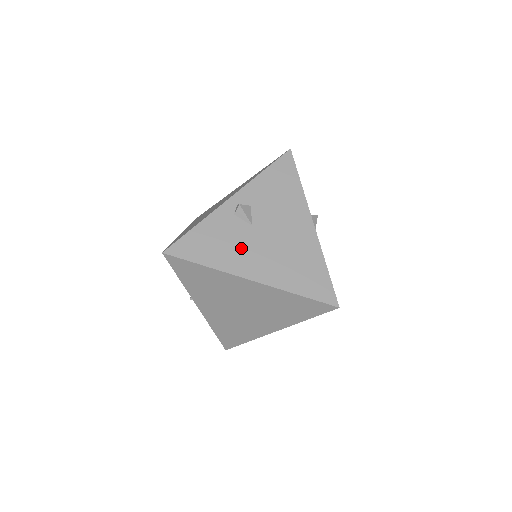
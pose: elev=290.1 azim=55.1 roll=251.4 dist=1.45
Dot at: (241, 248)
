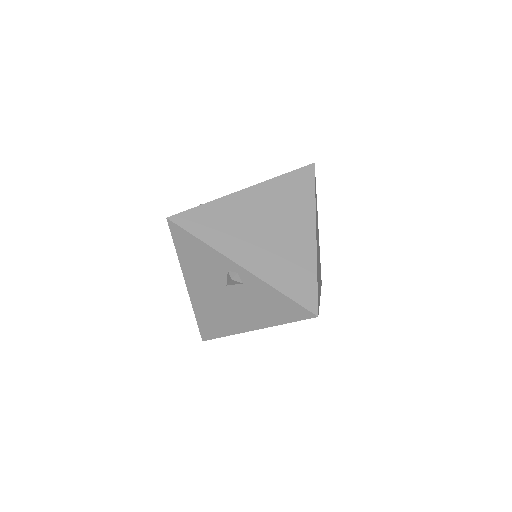
Dot at: occluded
